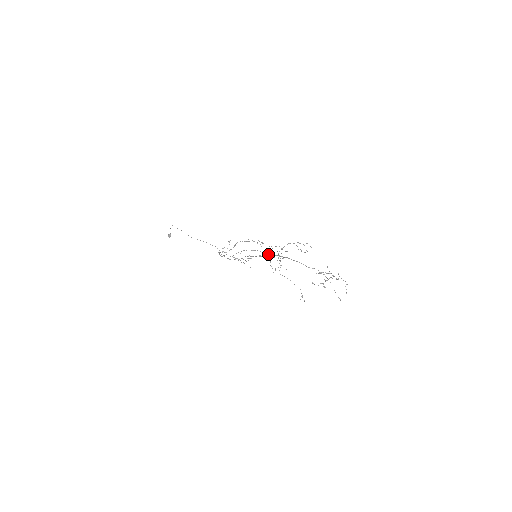
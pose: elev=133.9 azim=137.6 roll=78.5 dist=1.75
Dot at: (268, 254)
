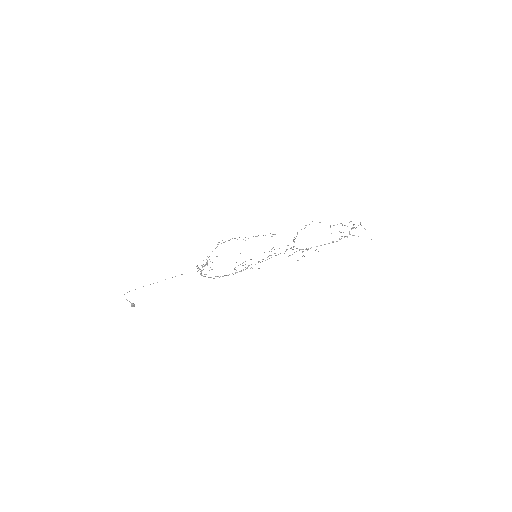
Dot at: occluded
